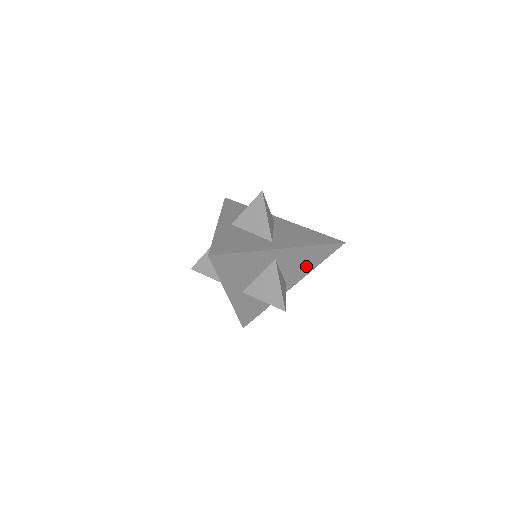
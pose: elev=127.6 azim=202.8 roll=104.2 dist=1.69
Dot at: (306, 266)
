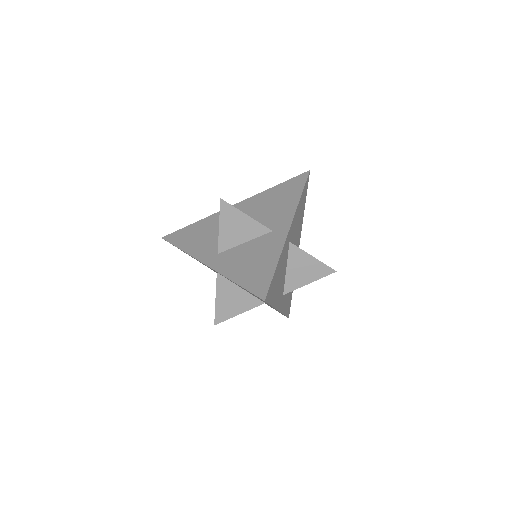
Dot at: (300, 221)
